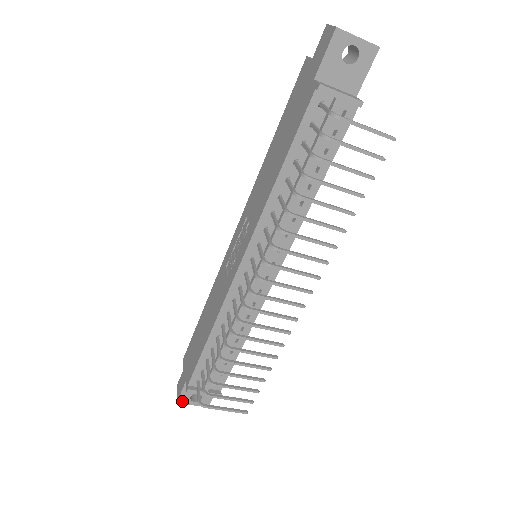
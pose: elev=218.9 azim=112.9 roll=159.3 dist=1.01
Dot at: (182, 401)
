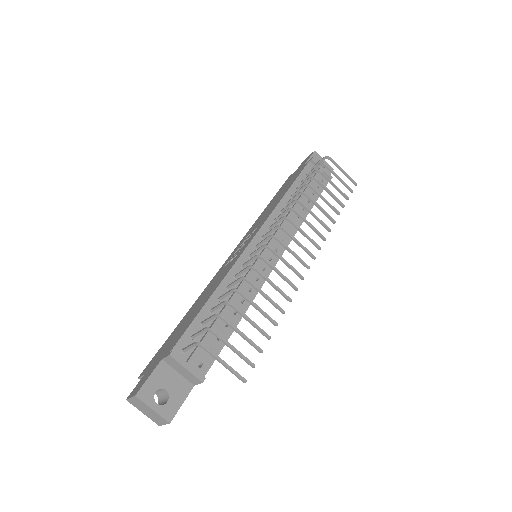
Dot at: (143, 396)
